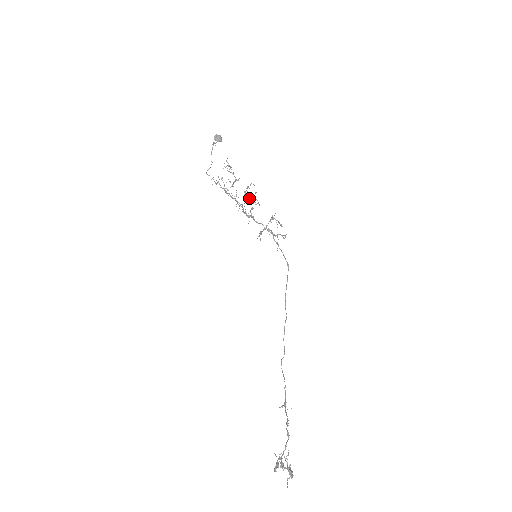
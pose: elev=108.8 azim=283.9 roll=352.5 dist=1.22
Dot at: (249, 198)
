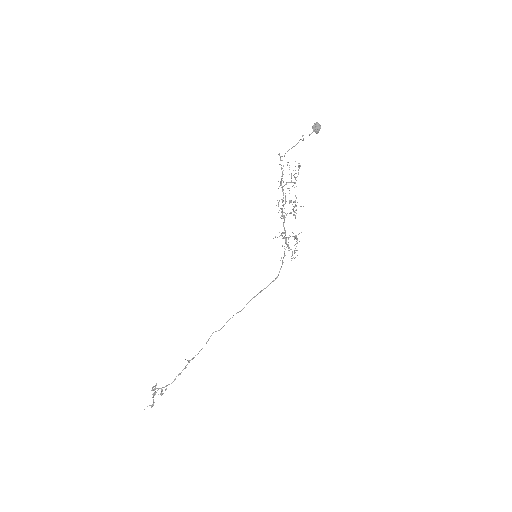
Dot at: occluded
